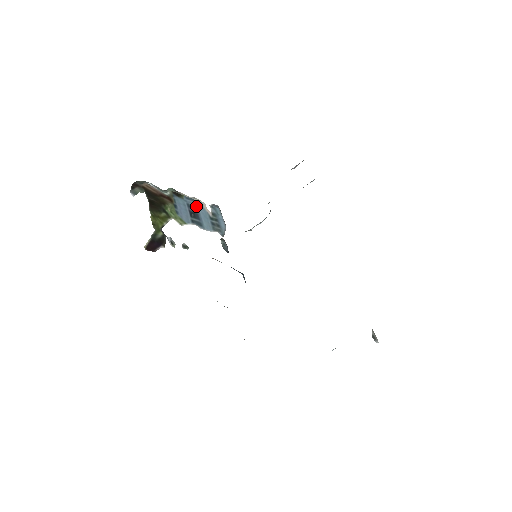
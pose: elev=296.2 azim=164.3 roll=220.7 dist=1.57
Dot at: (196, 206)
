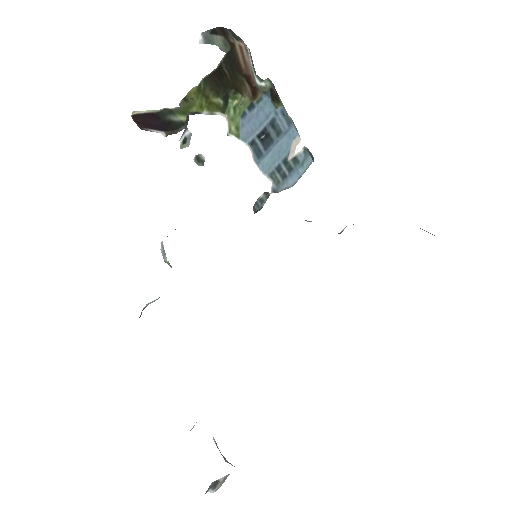
Dot at: (283, 131)
